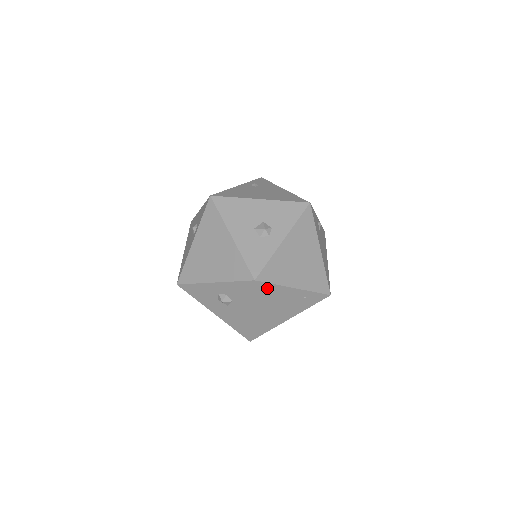
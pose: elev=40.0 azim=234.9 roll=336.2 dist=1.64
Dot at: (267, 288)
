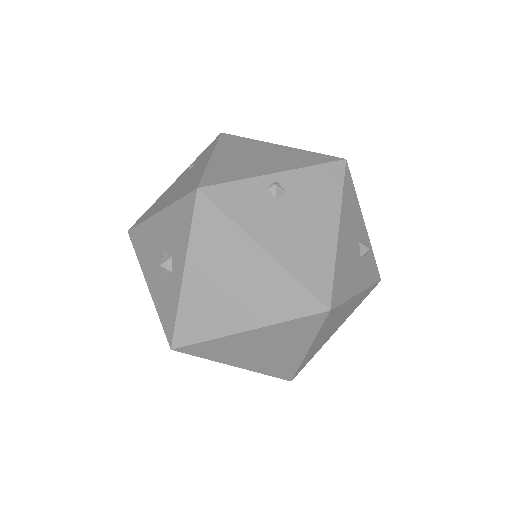
Dot at: (204, 347)
